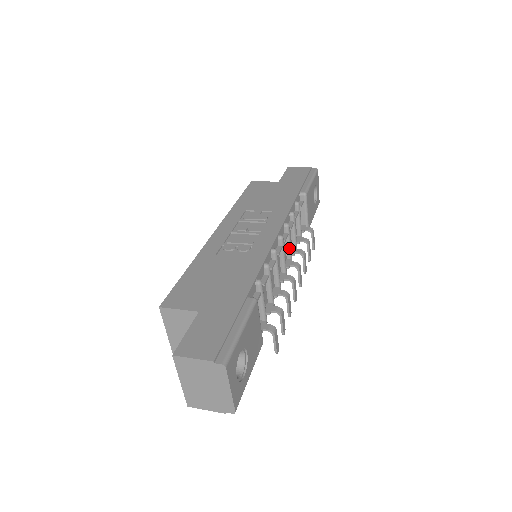
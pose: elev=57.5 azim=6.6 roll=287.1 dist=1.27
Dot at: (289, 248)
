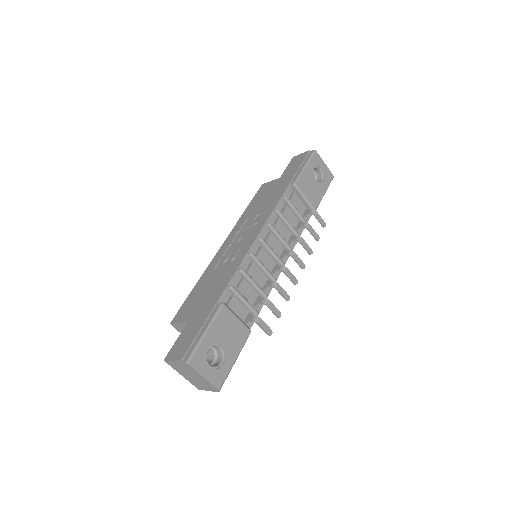
Dot at: (281, 241)
